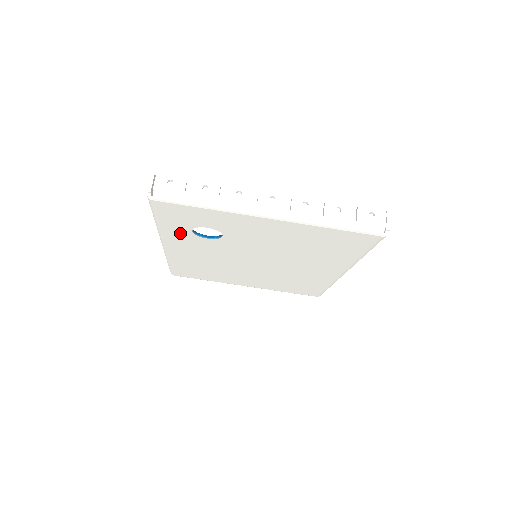
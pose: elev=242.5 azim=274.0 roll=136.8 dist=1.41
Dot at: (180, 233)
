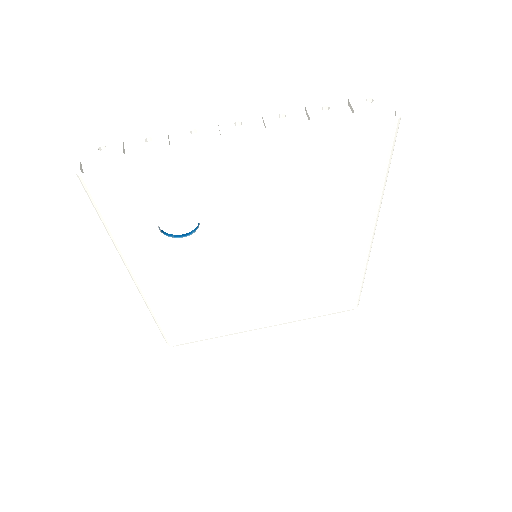
Dot at: (146, 242)
